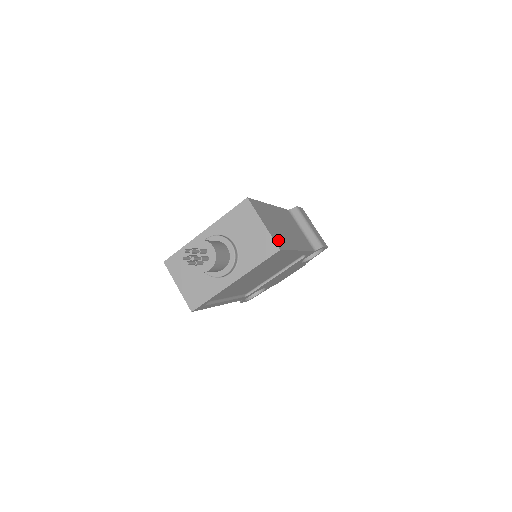
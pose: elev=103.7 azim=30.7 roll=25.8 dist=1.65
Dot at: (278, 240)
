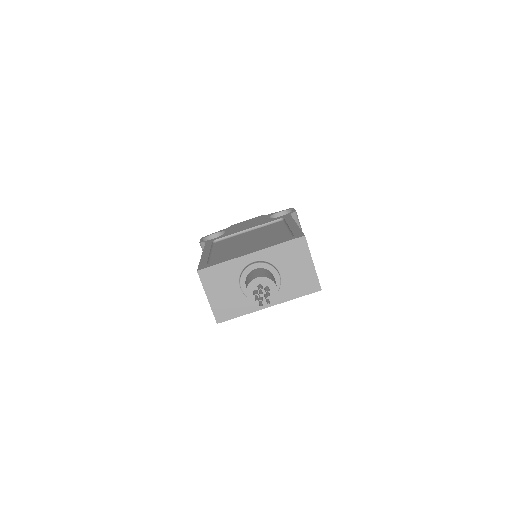
Dot at: occluded
